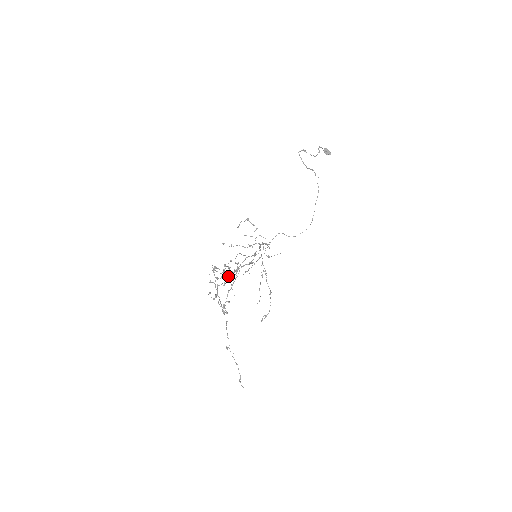
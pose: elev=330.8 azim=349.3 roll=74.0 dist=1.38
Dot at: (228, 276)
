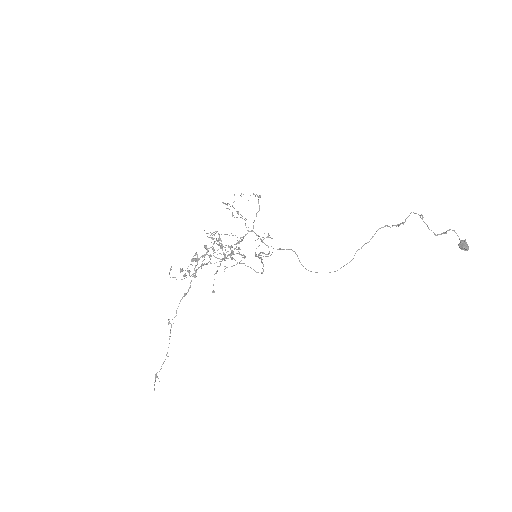
Dot at: (213, 244)
